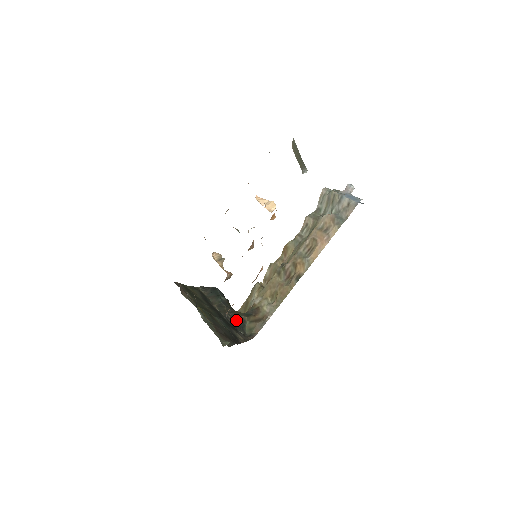
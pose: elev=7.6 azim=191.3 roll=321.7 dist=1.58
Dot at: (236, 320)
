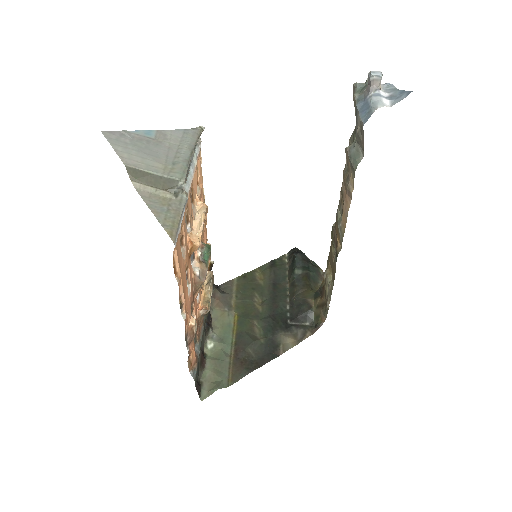
Dot at: (300, 307)
